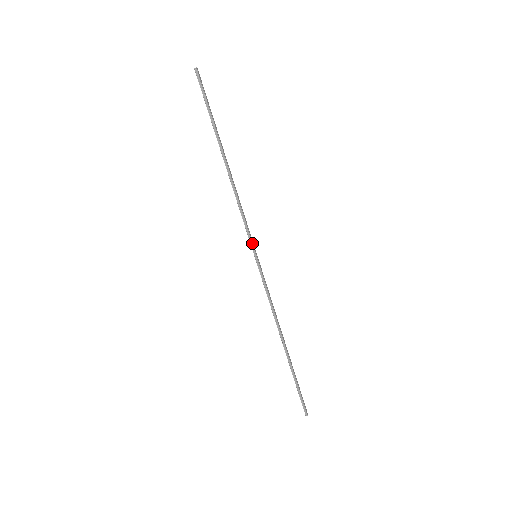
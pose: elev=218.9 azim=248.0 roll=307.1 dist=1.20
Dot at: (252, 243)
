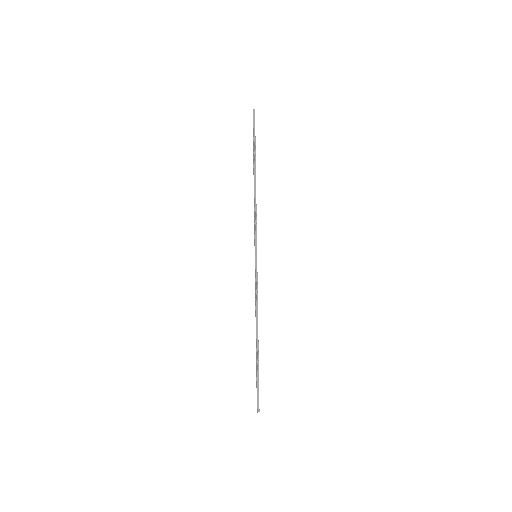
Dot at: occluded
